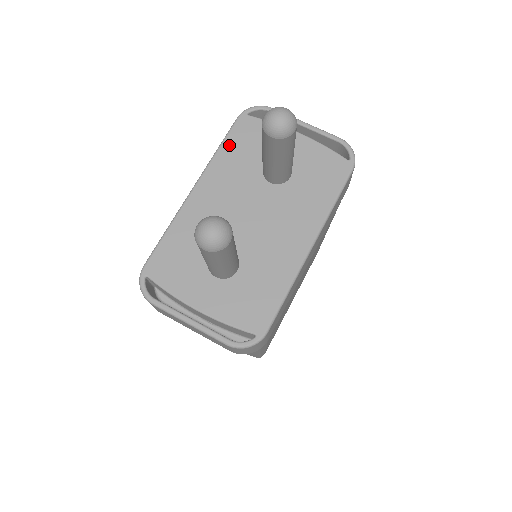
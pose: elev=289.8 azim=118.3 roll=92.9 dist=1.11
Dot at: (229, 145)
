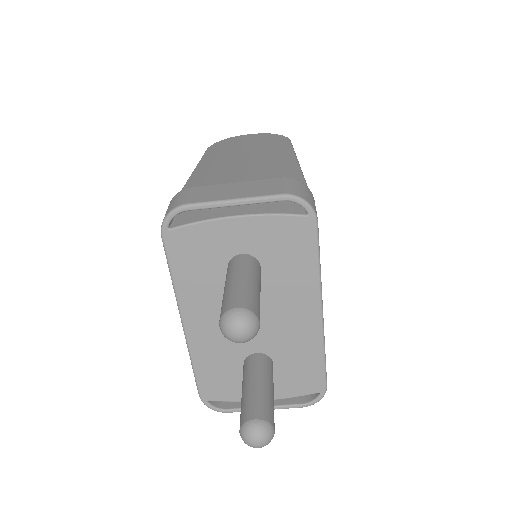
Dot at: (179, 271)
